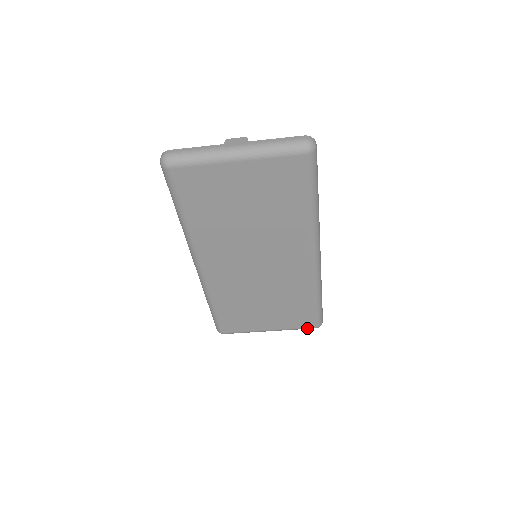
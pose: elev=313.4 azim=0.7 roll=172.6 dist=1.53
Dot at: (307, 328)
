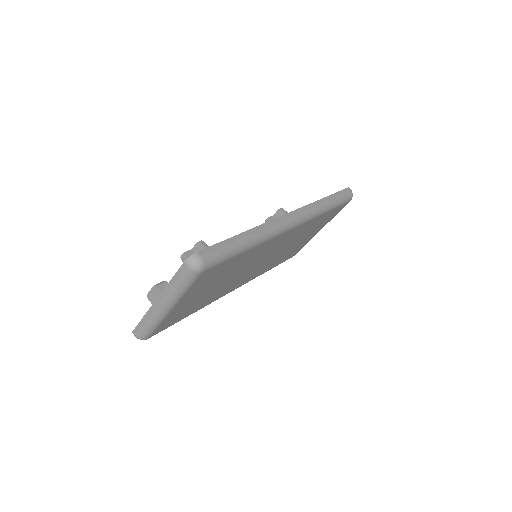
Dot at: (344, 206)
